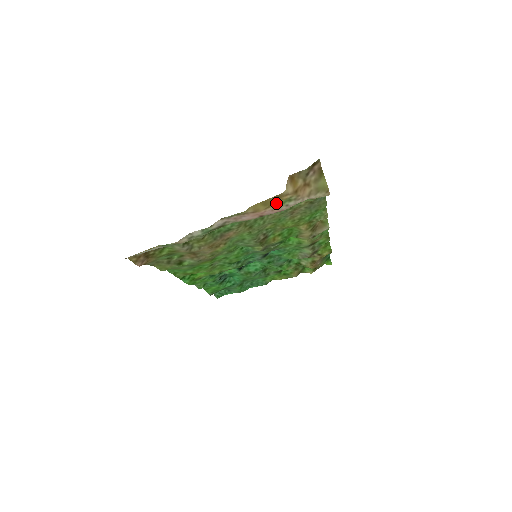
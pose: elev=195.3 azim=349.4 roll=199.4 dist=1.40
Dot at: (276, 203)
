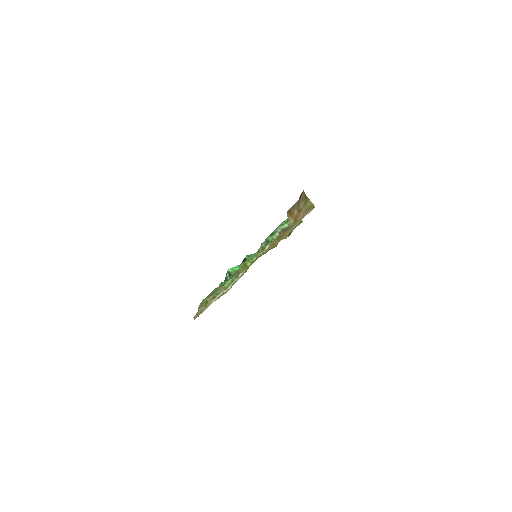
Dot at: (285, 234)
